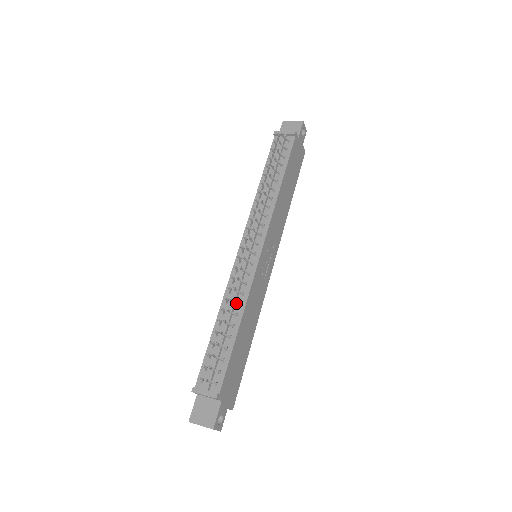
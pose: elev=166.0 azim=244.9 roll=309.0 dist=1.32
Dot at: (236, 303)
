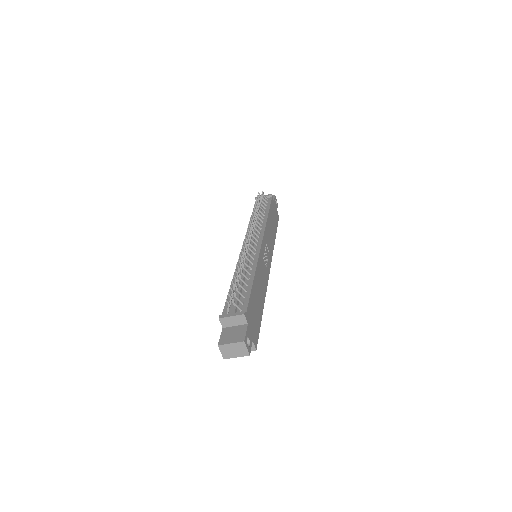
Dot at: (248, 266)
